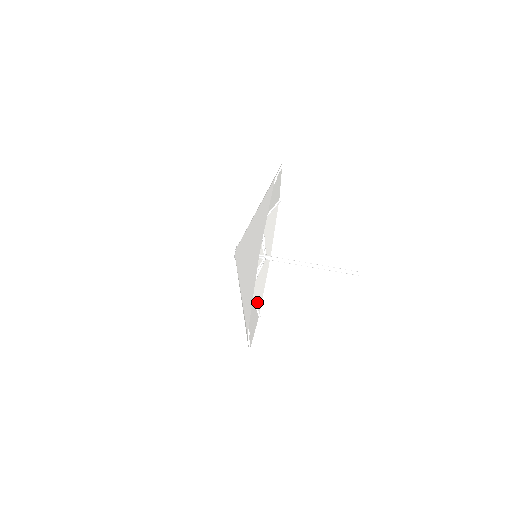
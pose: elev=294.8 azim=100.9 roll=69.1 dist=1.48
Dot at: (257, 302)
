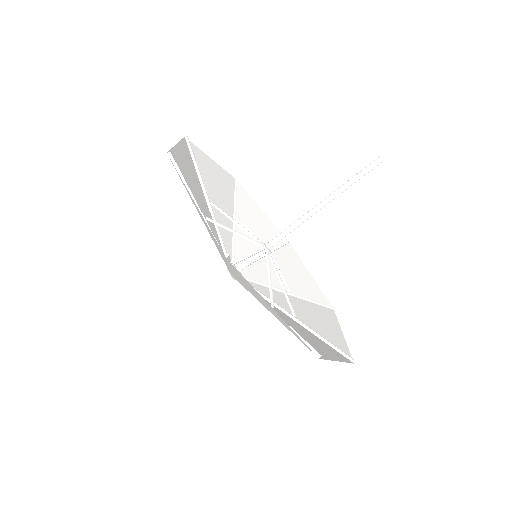
Dot at: occluded
